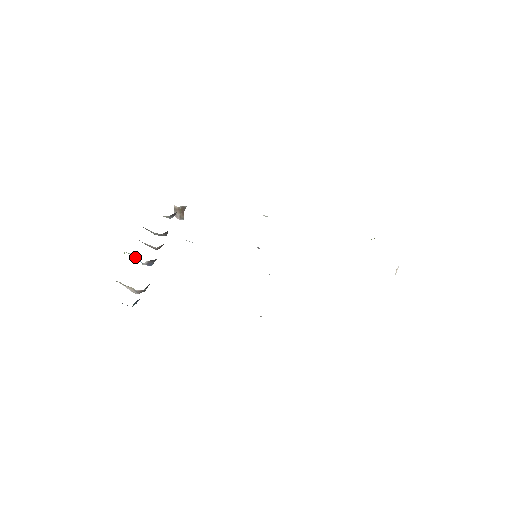
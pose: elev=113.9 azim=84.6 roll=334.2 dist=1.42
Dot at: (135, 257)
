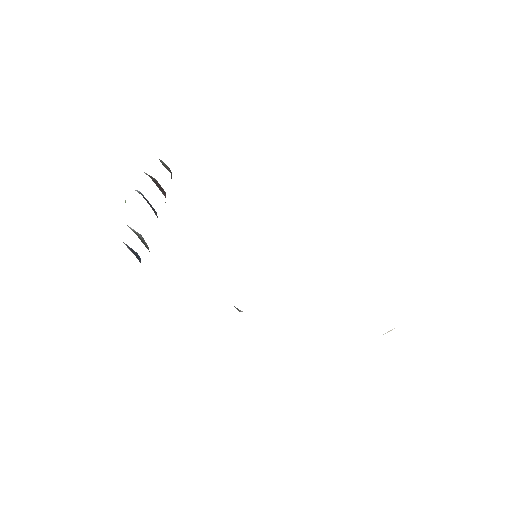
Dot at: occluded
